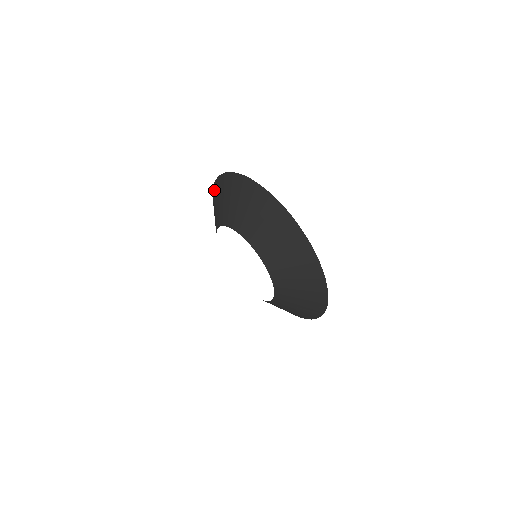
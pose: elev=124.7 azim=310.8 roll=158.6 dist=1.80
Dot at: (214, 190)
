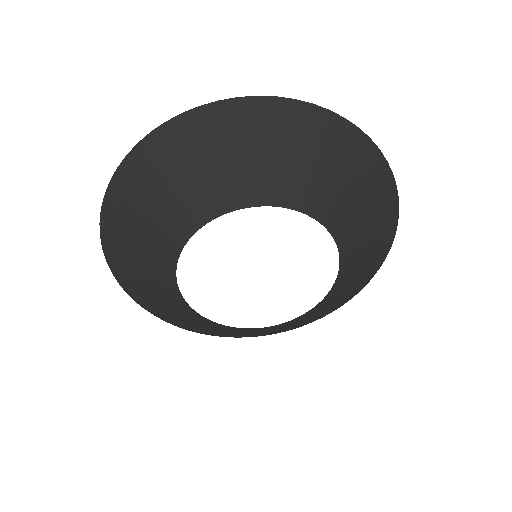
Dot at: (151, 310)
